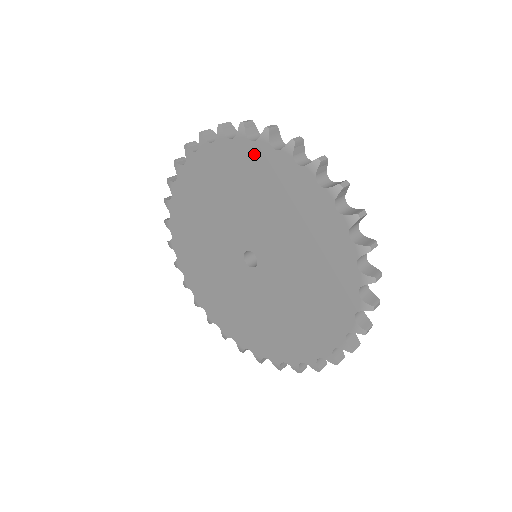
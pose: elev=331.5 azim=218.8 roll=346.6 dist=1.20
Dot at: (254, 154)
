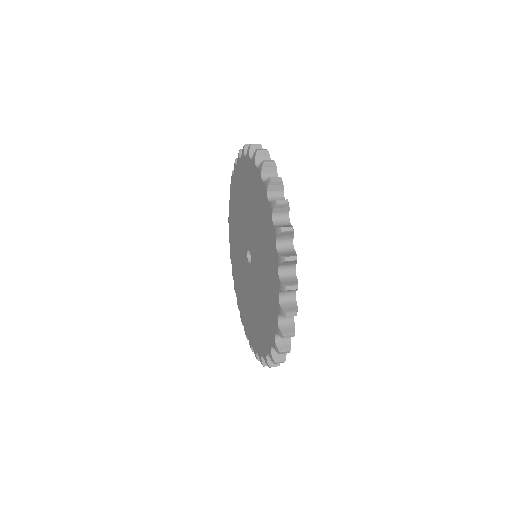
Dot at: (270, 227)
